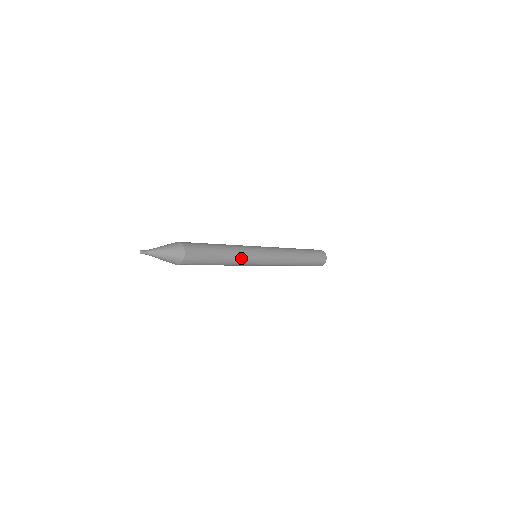
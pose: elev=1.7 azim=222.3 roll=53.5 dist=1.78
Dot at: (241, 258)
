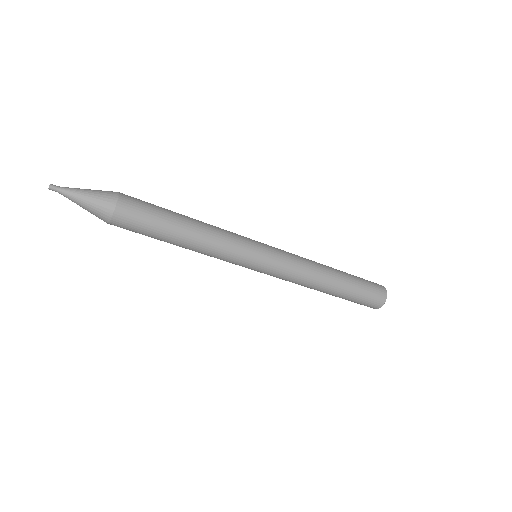
Dot at: (218, 251)
